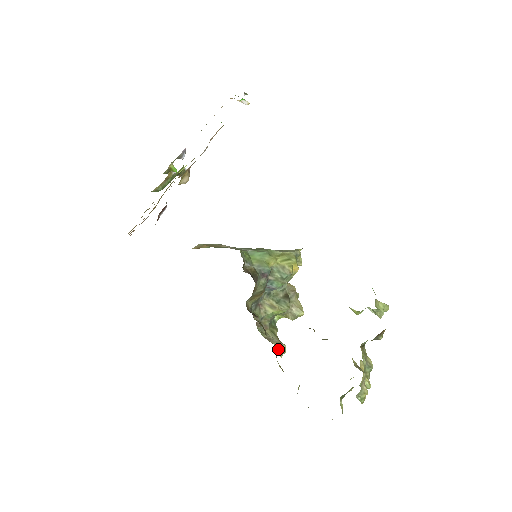
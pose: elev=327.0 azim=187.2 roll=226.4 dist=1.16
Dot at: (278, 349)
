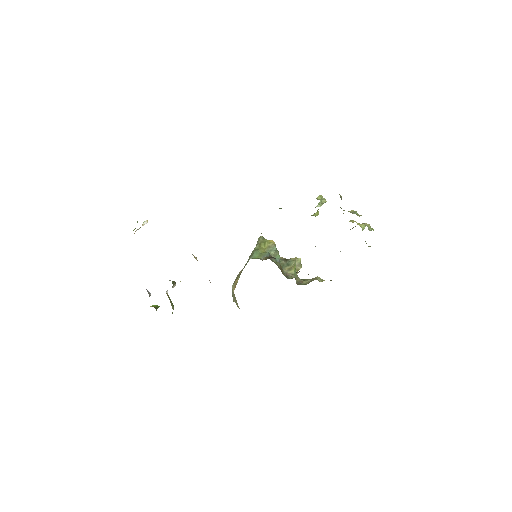
Dot at: (319, 281)
